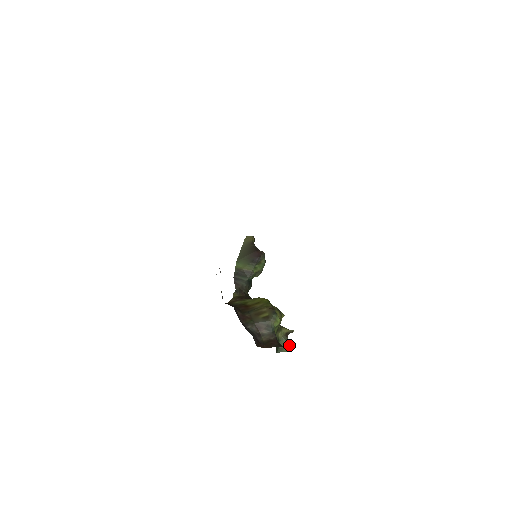
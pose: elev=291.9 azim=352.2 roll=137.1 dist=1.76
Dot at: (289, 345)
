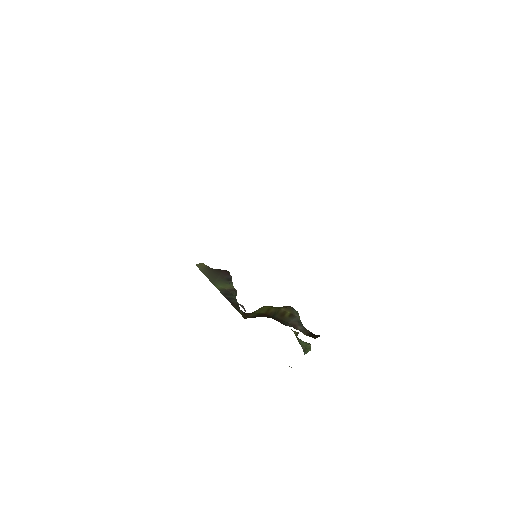
Dot at: (307, 344)
